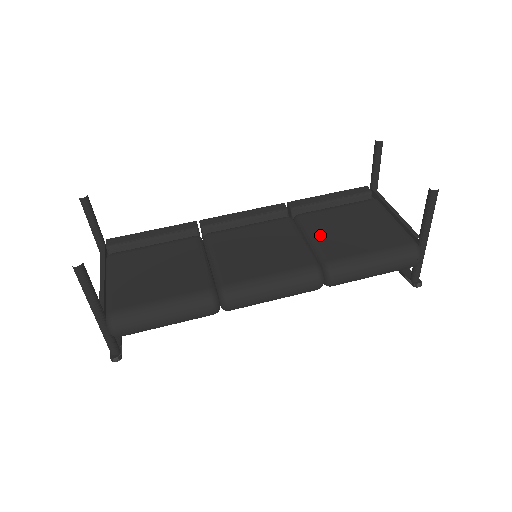
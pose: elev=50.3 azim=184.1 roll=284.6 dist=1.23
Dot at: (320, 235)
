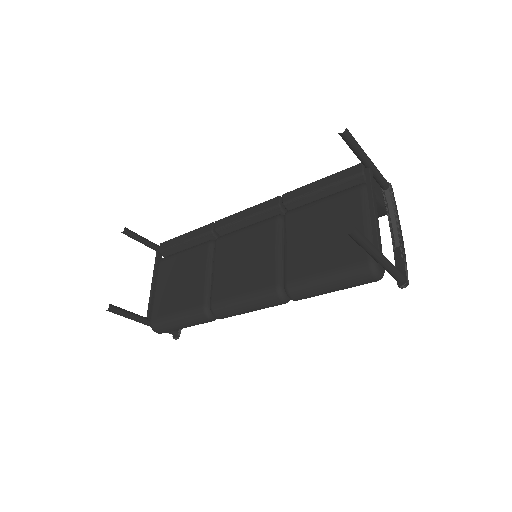
Dot at: (292, 246)
